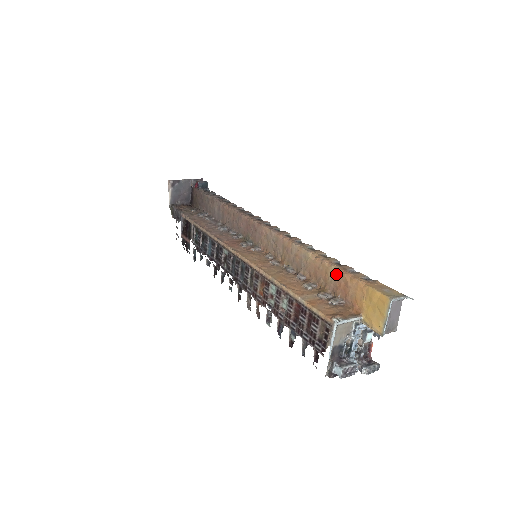
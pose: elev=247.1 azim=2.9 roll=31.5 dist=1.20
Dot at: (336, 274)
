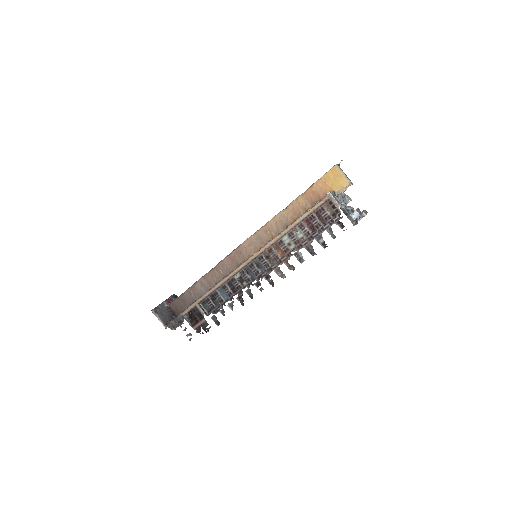
Dot at: (304, 196)
